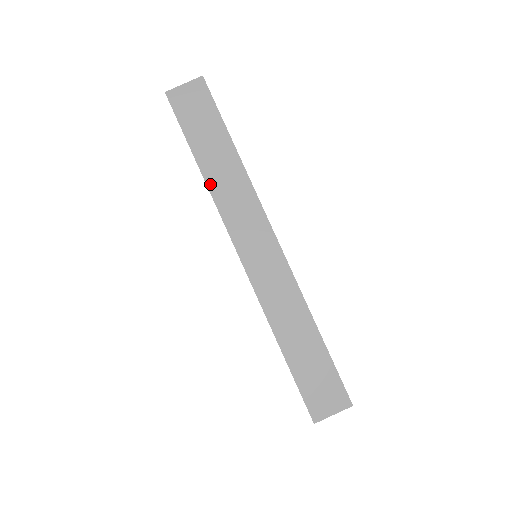
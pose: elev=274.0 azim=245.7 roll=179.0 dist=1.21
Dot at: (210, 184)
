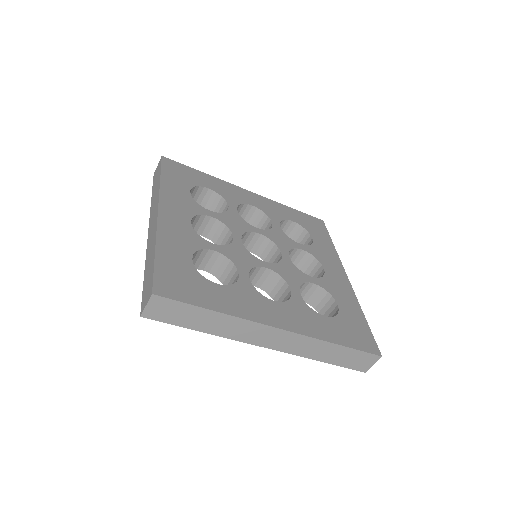
Dot at: (218, 334)
